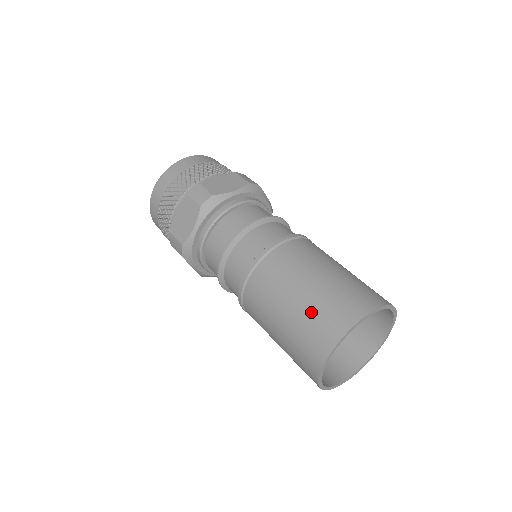
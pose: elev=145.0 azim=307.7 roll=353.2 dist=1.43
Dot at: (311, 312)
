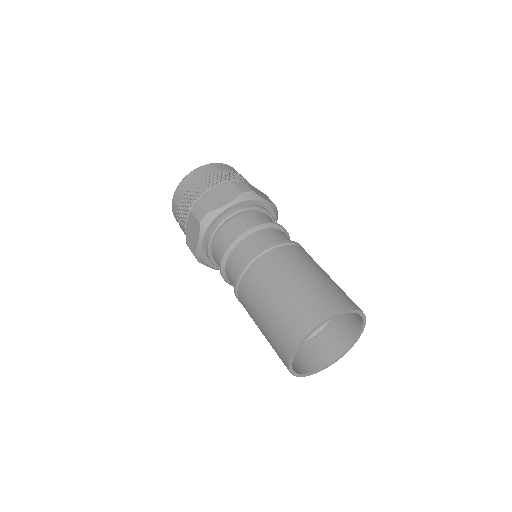
Dot at: (277, 321)
